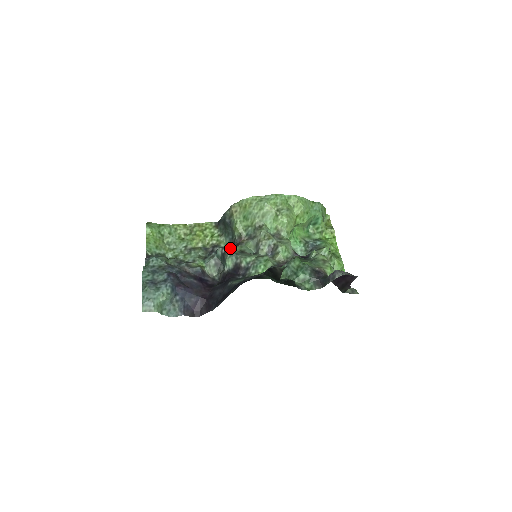
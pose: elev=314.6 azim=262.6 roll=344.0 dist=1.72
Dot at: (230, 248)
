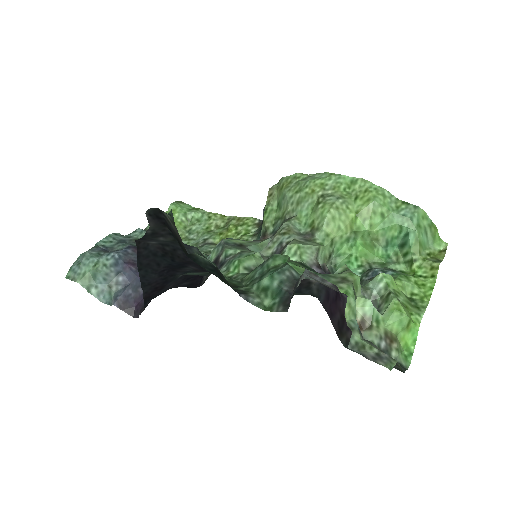
Dot at: (230, 238)
